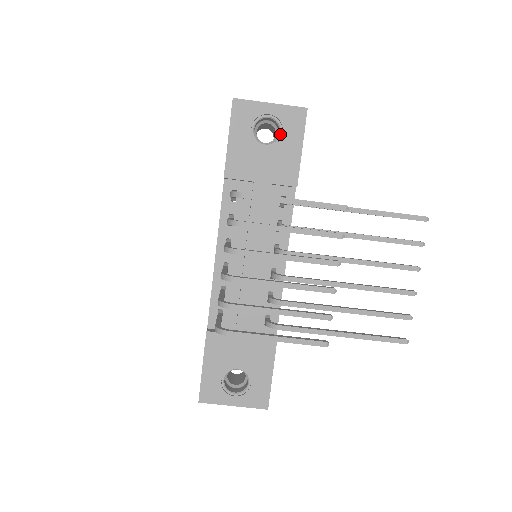
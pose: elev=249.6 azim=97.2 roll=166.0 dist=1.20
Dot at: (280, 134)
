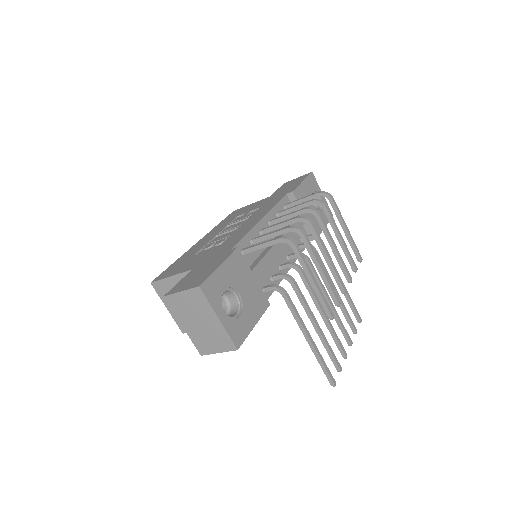
Dot at: (320, 210)
